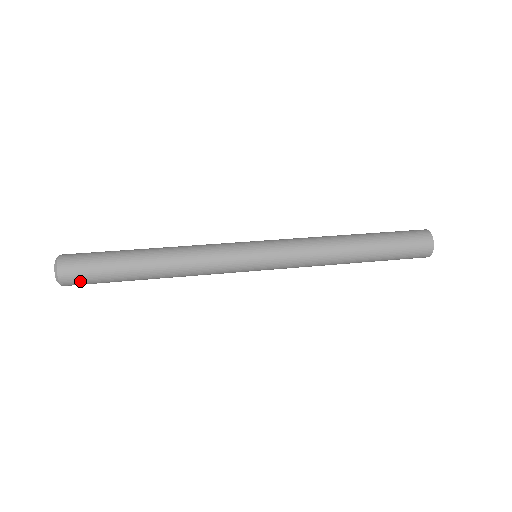
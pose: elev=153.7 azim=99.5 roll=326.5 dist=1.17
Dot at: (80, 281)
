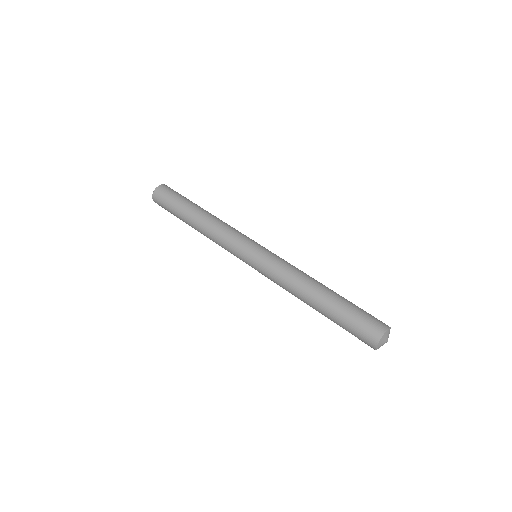
Dot at: occluded
